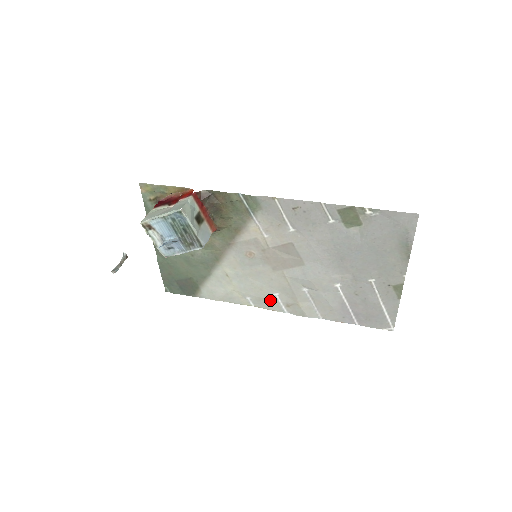
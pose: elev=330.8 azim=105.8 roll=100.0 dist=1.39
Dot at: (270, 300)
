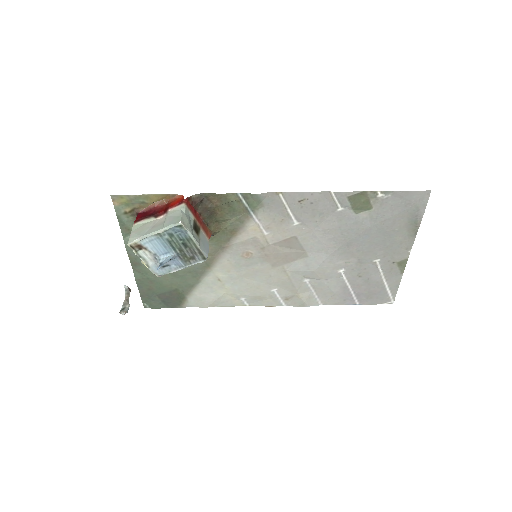
Dot at: (267, 297)
